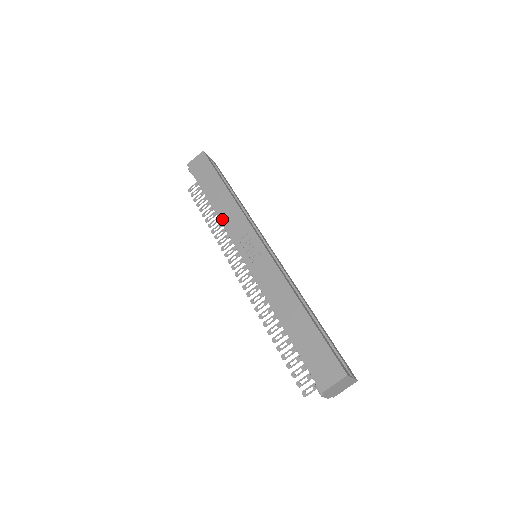
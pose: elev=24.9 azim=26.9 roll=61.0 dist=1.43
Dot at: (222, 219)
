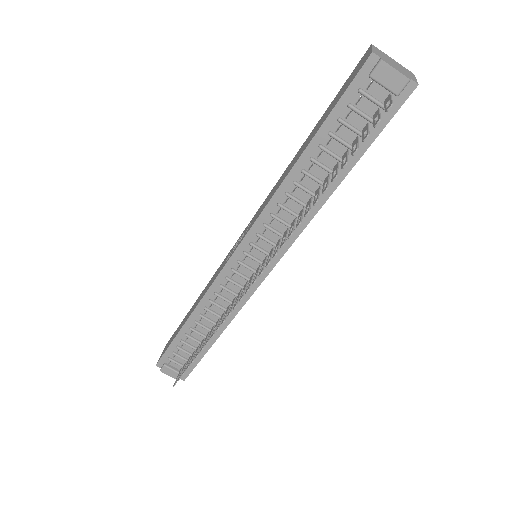
Dot at: (203, 295)
